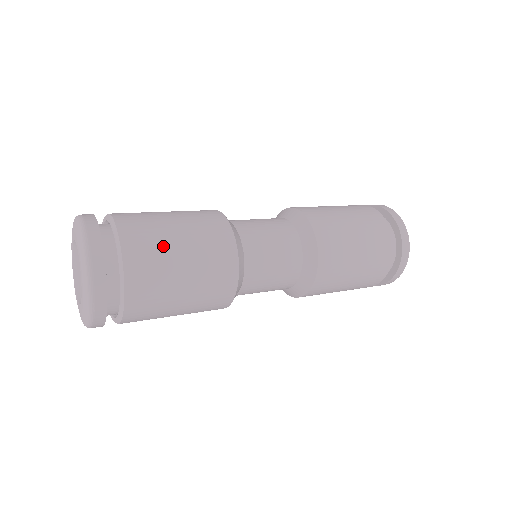
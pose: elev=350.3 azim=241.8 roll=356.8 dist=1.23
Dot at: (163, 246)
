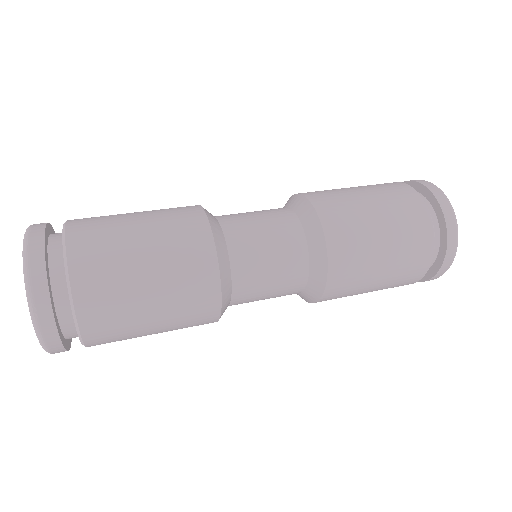
Dot at: (117, 235)
